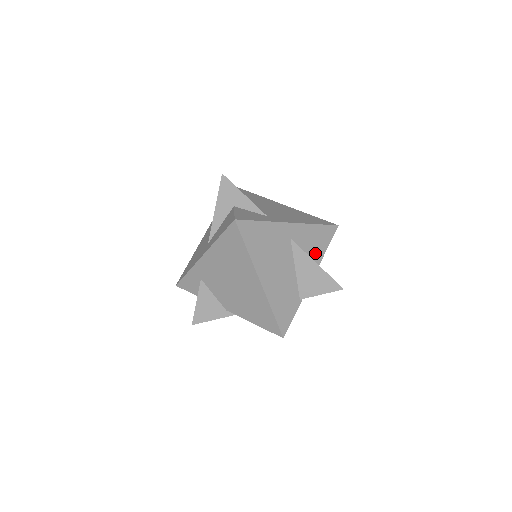
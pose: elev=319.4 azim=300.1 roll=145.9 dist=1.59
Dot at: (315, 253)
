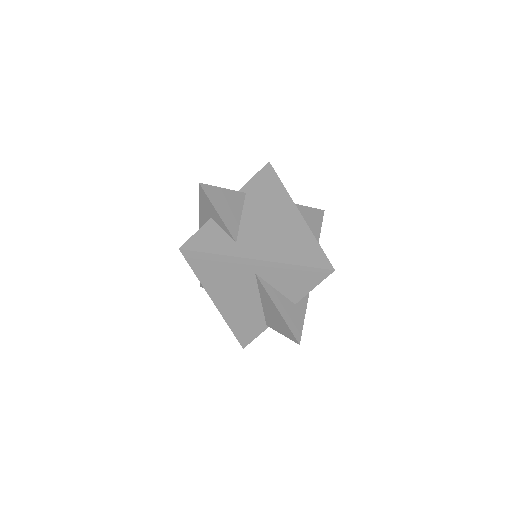
Dot at: (292, 291)
